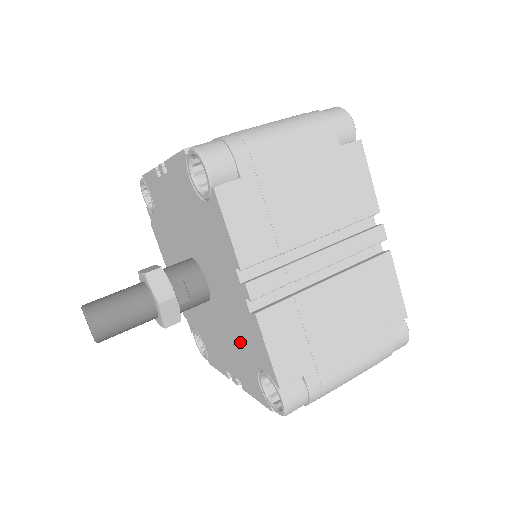
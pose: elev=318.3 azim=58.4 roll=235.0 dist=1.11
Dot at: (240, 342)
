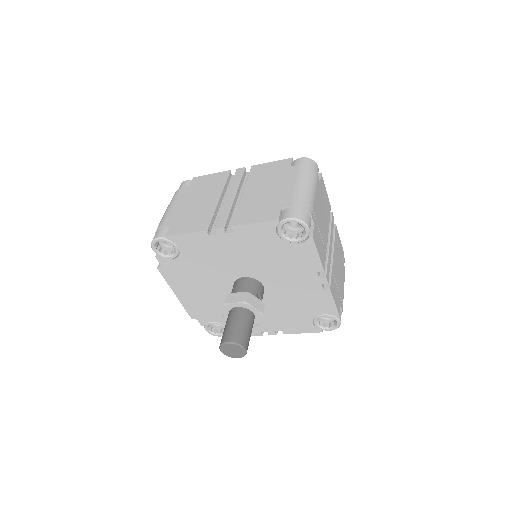
Dot at: (298, 308)
